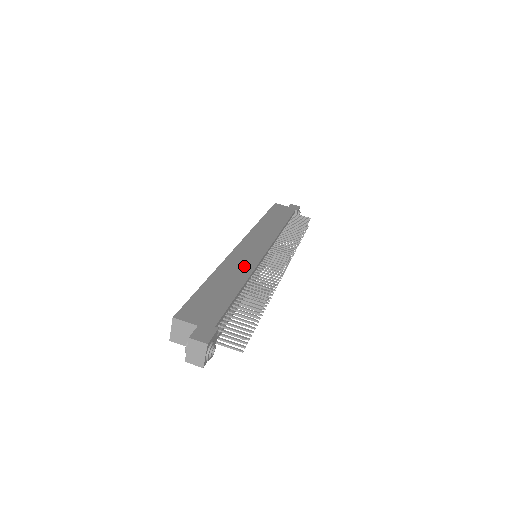
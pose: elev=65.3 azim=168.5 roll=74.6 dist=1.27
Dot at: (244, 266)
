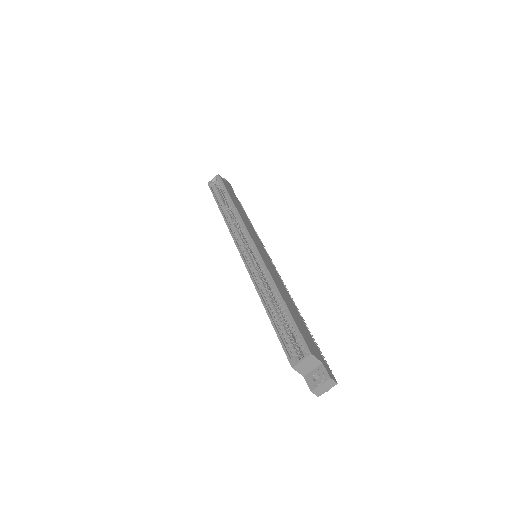
Dot at: (279, 280)
